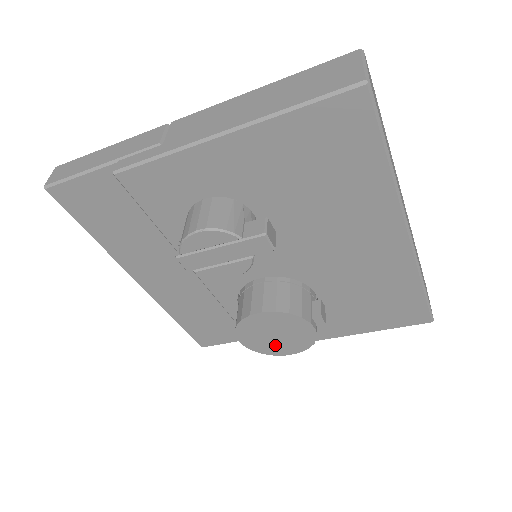
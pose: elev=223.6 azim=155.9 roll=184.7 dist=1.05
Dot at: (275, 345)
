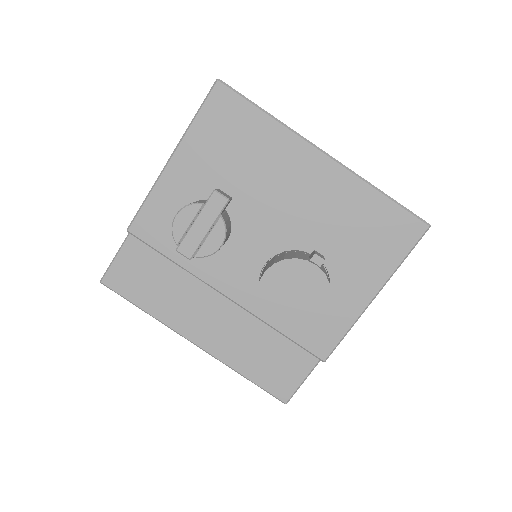
Dot at: (303, 309)
